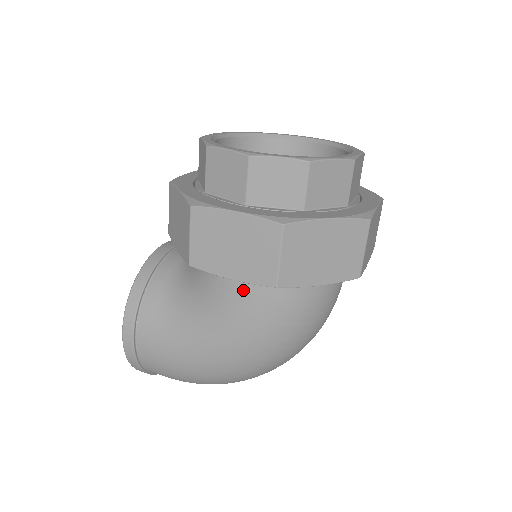
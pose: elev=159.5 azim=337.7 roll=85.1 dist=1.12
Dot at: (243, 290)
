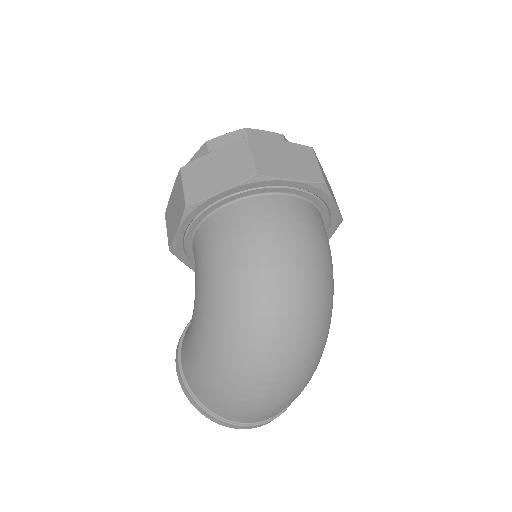
Dot at: (198, 244)
